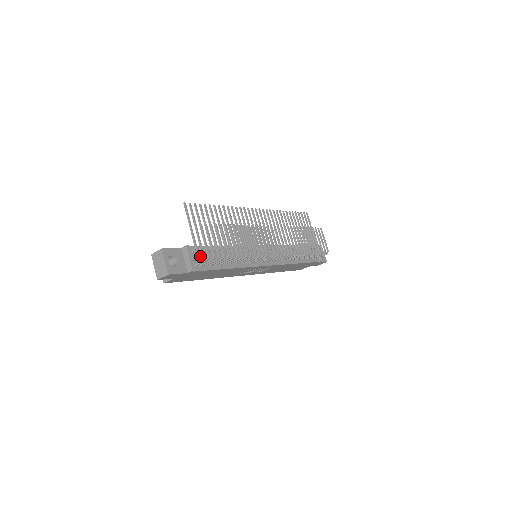
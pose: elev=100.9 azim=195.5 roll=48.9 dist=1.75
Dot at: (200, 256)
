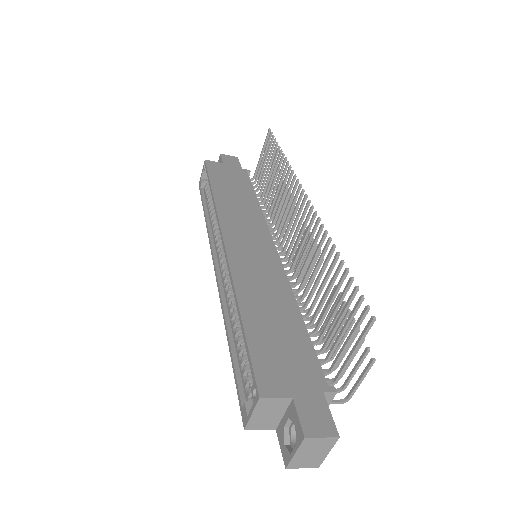
Dot at: occluded
